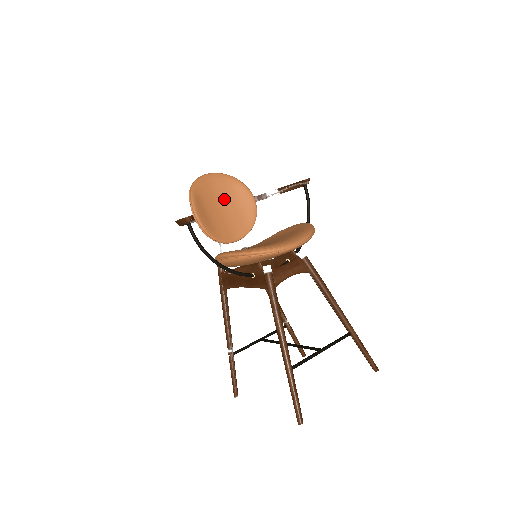
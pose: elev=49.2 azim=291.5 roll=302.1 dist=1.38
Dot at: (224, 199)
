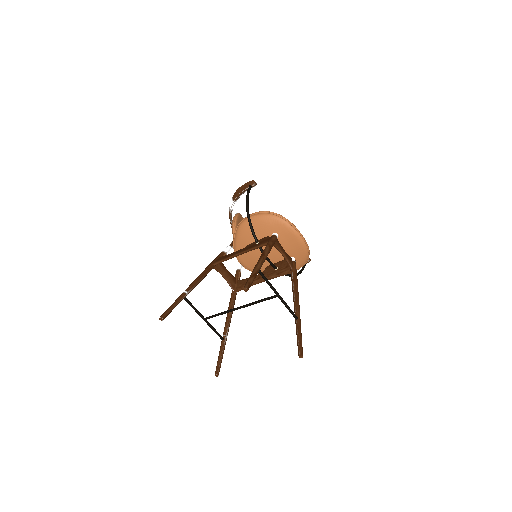
Dot at: occluded
